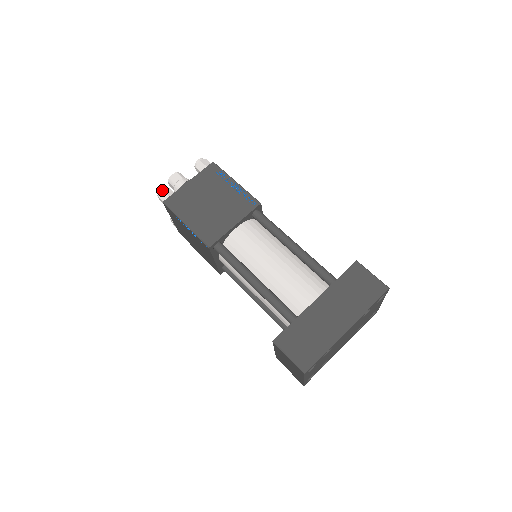
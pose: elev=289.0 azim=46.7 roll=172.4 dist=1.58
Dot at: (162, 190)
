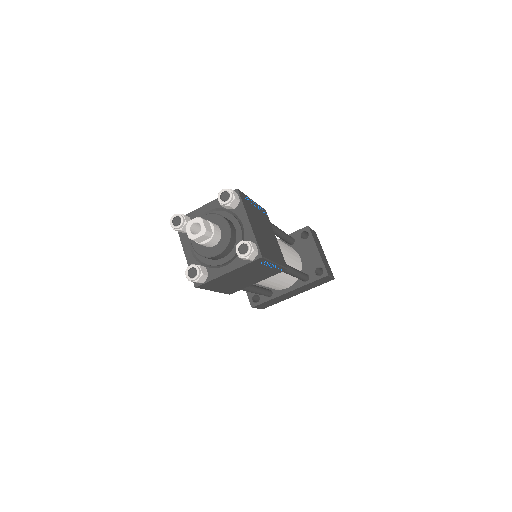
Dot at: occluded
